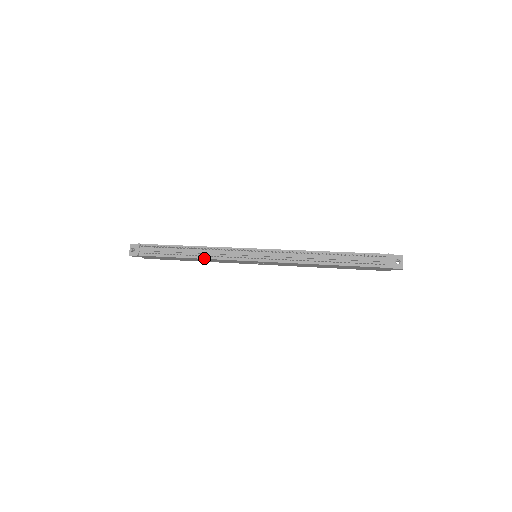
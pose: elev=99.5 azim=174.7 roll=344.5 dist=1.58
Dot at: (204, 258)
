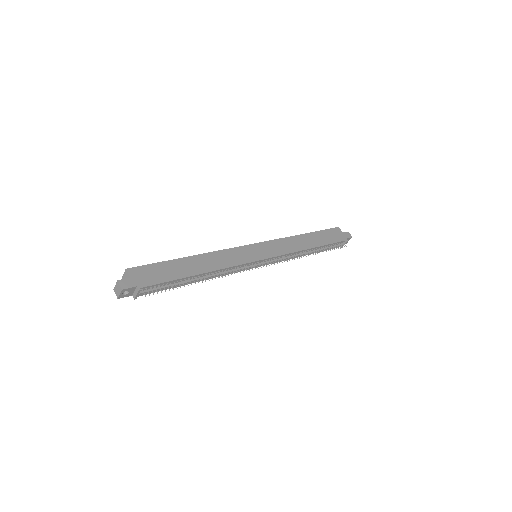
Dot at: occluded
